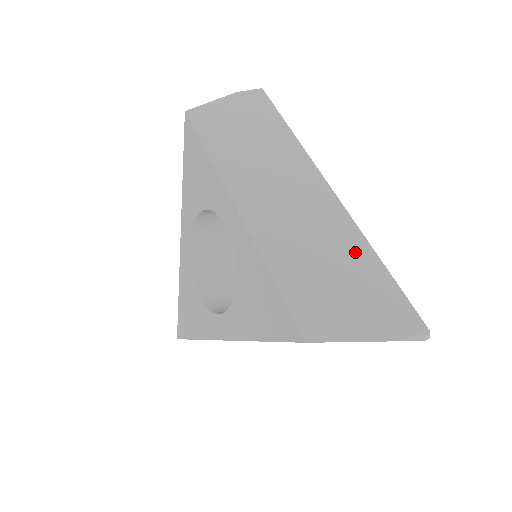
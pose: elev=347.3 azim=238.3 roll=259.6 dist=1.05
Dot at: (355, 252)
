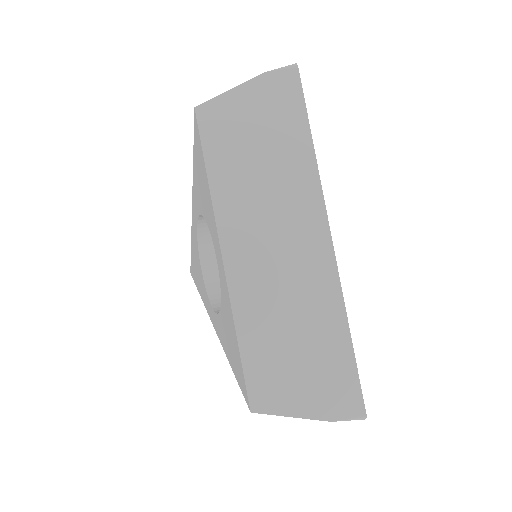
Dot at: (328, 325)
